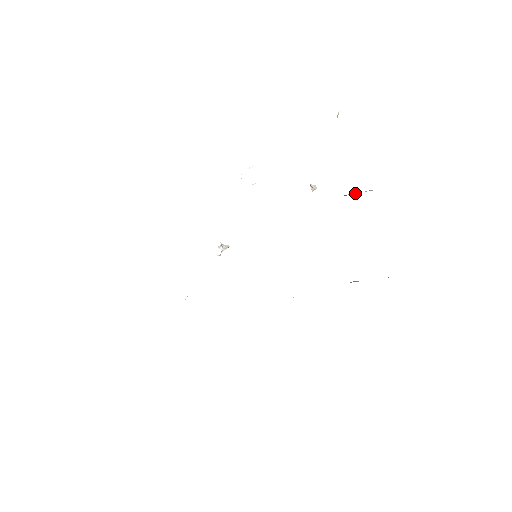
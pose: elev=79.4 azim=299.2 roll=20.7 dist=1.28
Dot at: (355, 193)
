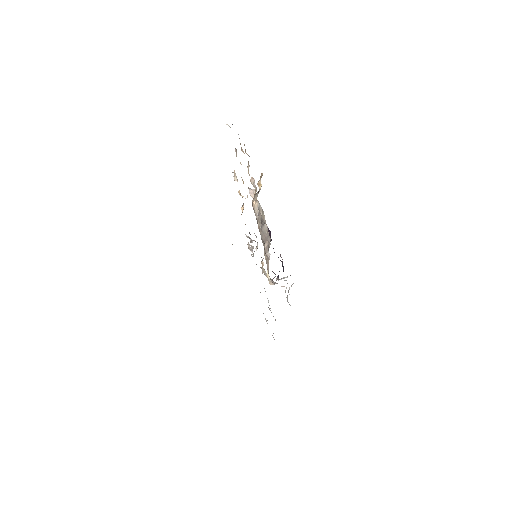
Dot at: (255, 198)
